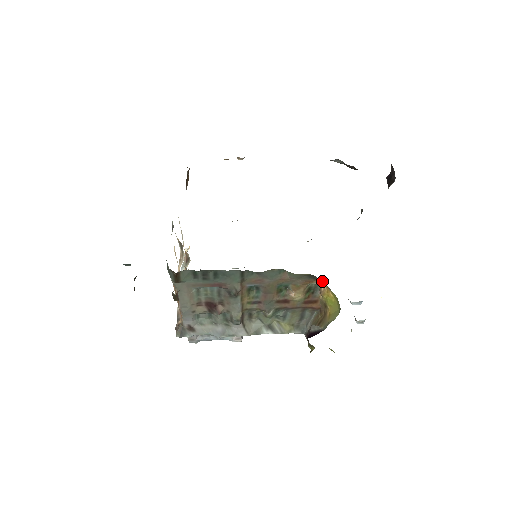
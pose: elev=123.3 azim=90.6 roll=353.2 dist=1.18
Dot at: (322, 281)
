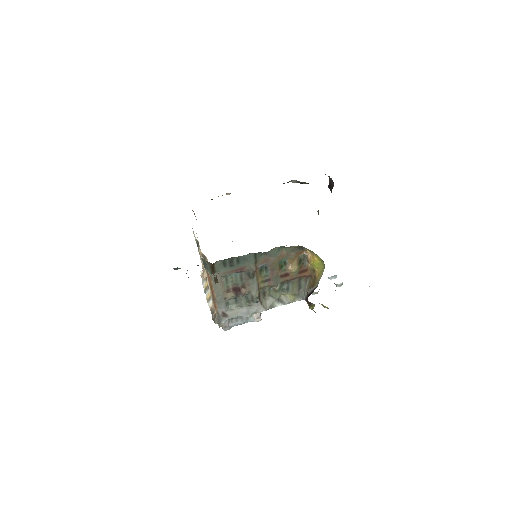
Dot at: (308, 249)
